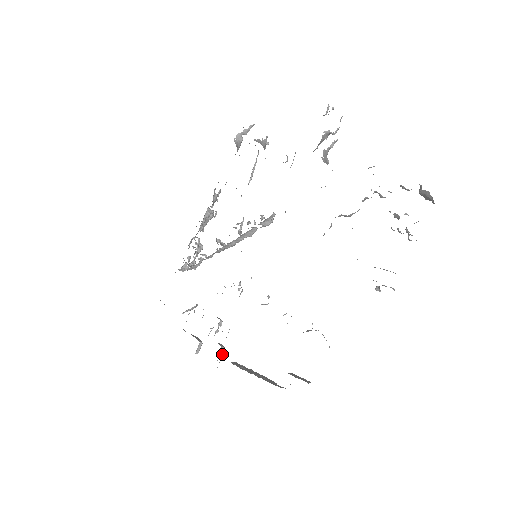
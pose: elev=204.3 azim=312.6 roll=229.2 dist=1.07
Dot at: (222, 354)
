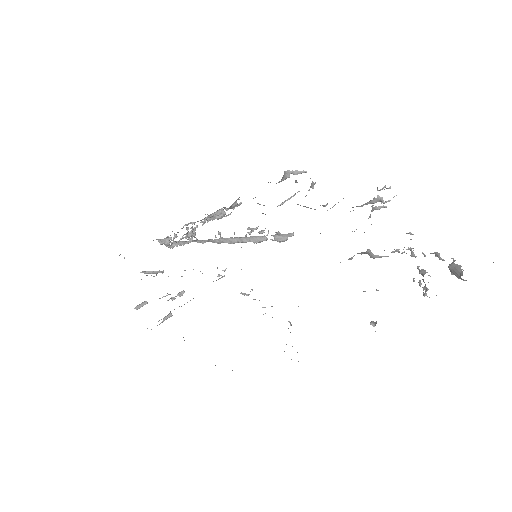
Dot at: (166, 319)
